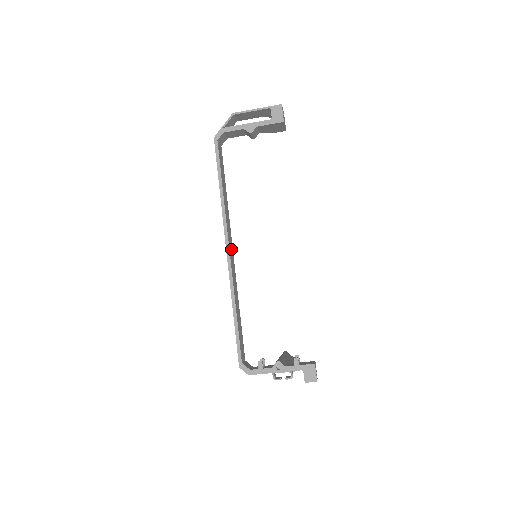
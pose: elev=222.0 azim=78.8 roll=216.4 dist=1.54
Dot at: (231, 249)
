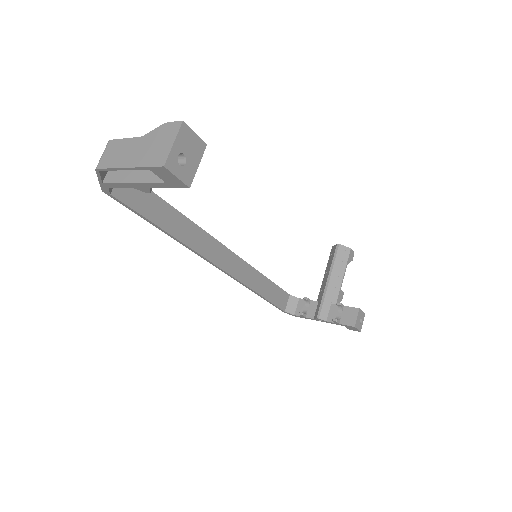
Dot at: (223, 255)
